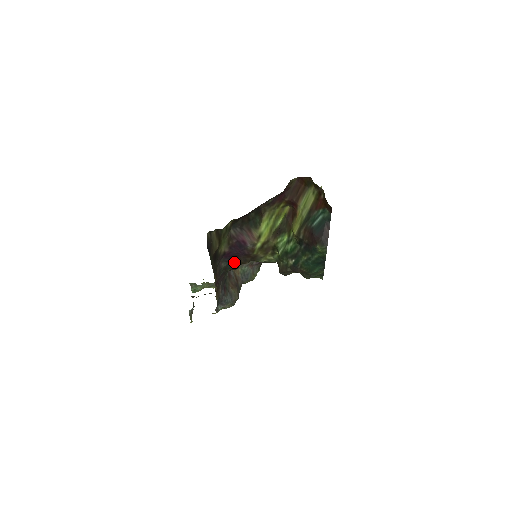
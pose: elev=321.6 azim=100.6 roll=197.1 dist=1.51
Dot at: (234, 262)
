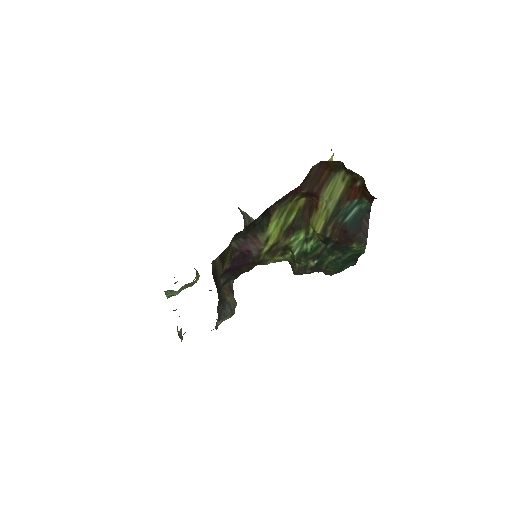
Dot at: (235, 274)
